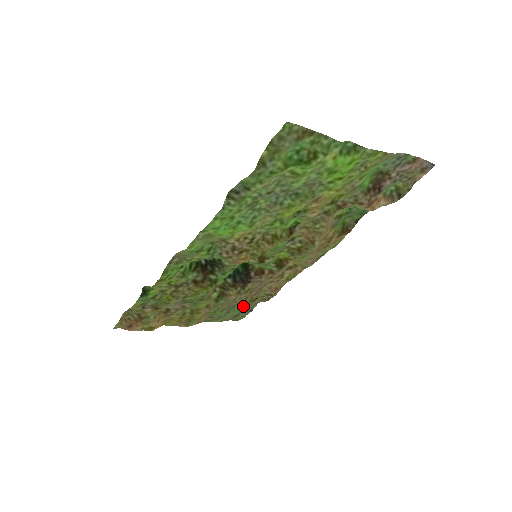
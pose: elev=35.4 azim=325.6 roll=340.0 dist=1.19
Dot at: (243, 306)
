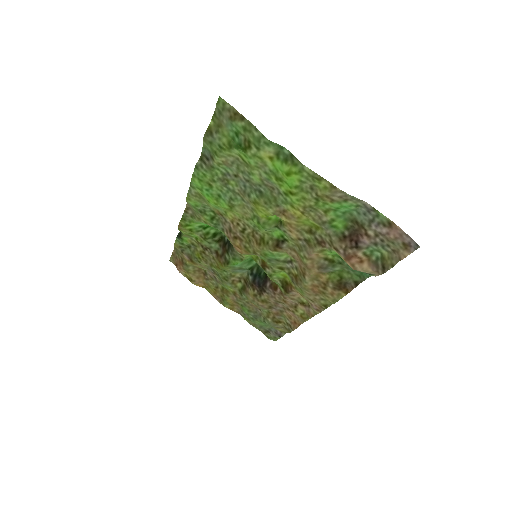
Dot at: (267, 320)
